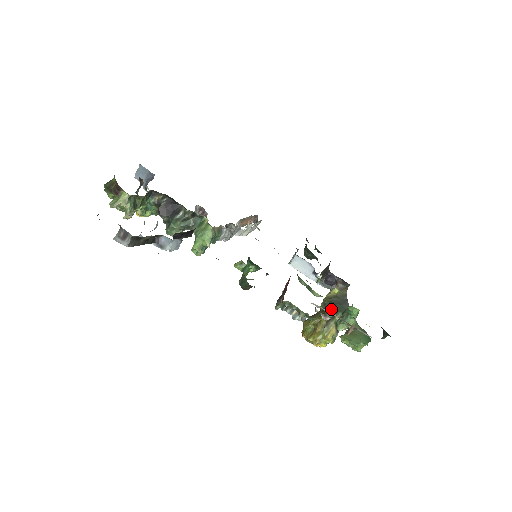
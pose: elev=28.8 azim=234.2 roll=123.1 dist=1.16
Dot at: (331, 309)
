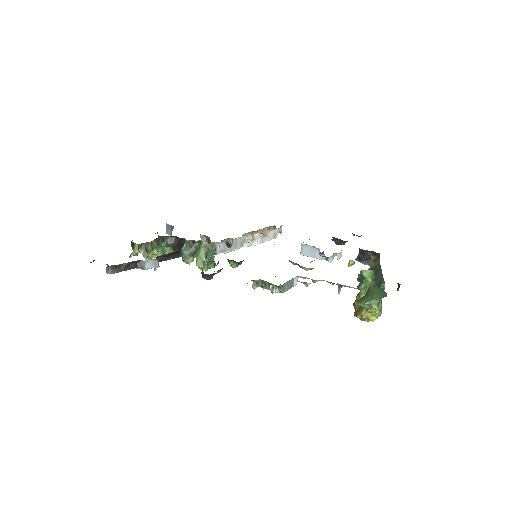
Dot at: occluded
